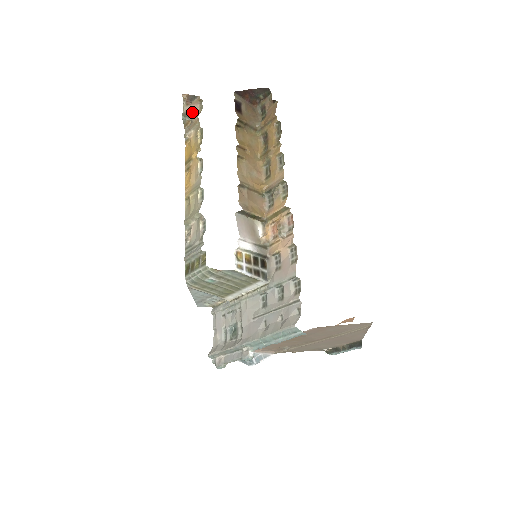
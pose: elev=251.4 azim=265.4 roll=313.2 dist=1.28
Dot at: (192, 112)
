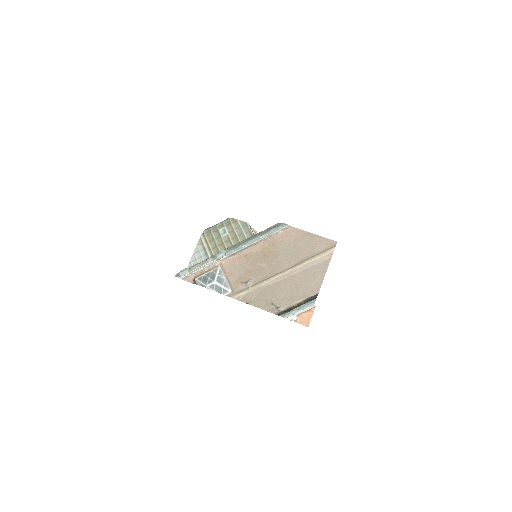
Dot at: occluded
